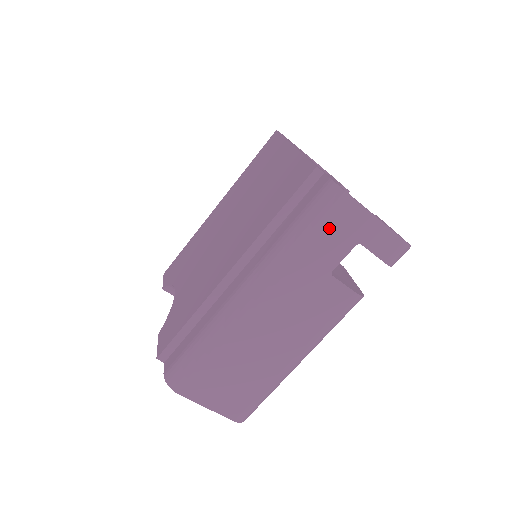
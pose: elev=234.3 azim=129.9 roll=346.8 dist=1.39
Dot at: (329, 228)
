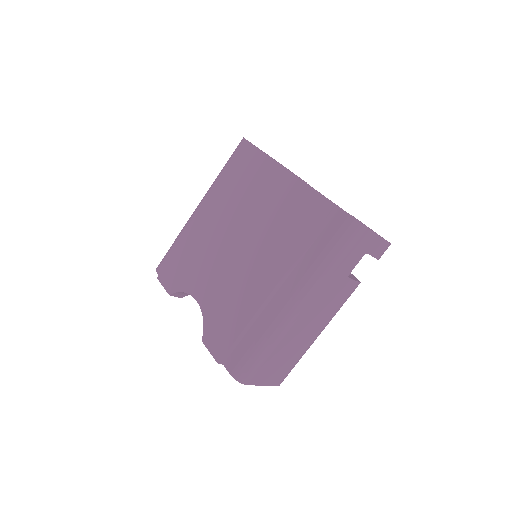
Dot at: (352, 250)
